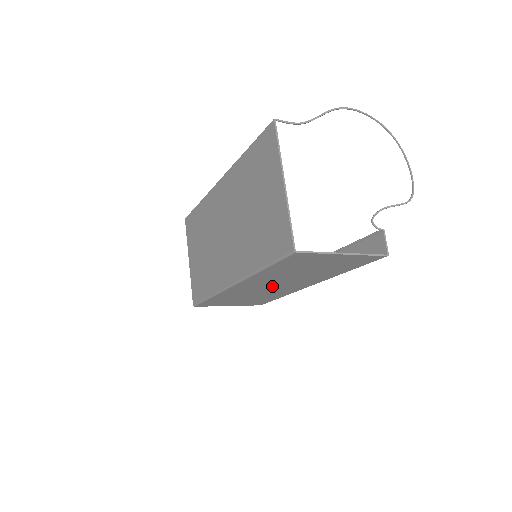
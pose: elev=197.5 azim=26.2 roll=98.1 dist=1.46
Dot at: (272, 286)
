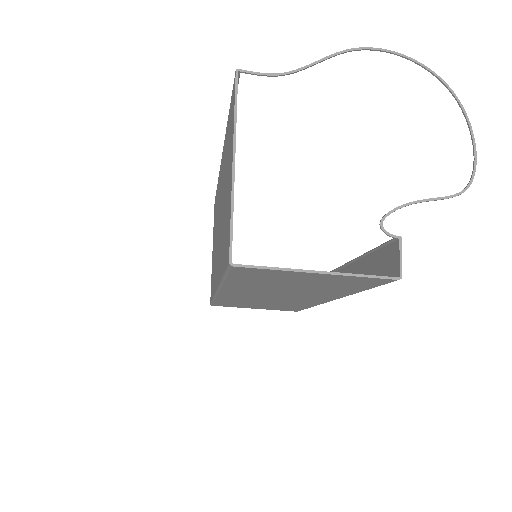
Dot at: (274, 296)
